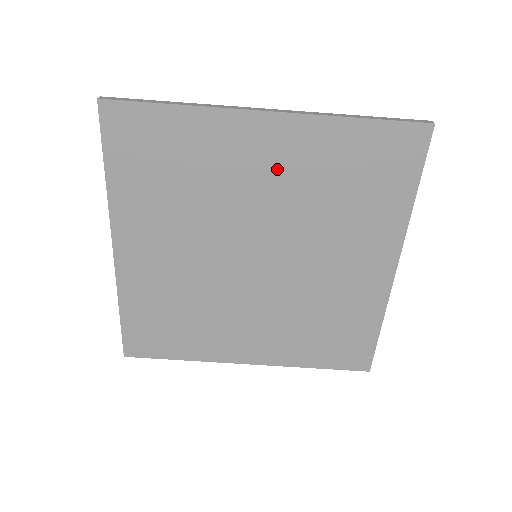
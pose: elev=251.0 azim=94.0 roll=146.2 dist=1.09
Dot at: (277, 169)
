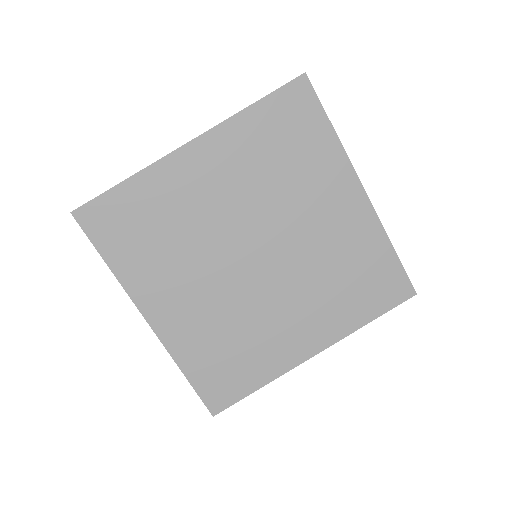
Dot at: (223, 178)
